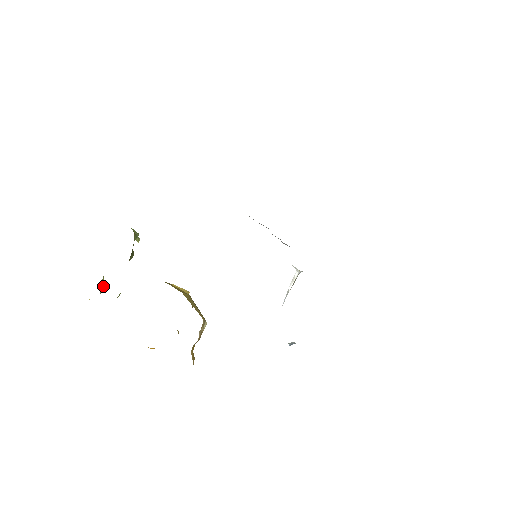
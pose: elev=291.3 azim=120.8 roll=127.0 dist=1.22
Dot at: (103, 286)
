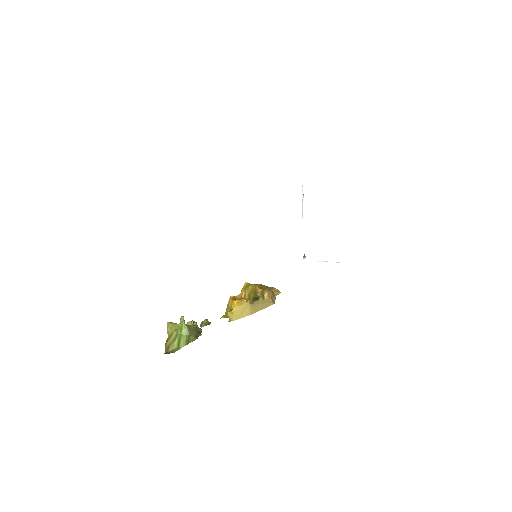
Dot at: occluded
